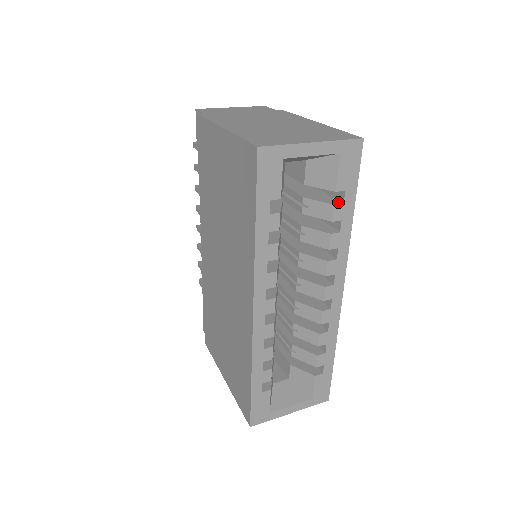
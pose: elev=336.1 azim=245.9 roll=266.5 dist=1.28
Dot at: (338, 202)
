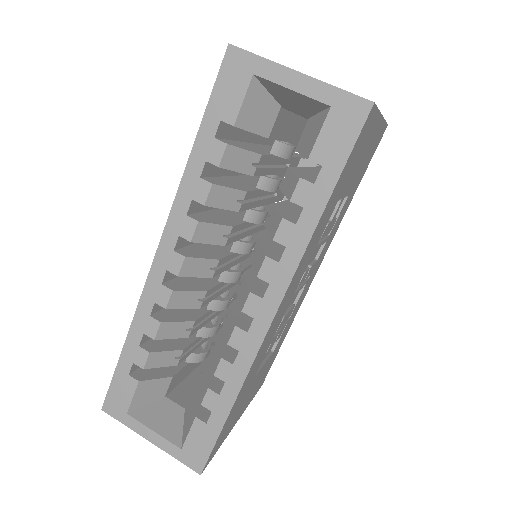
Dot at: (311, 181)
